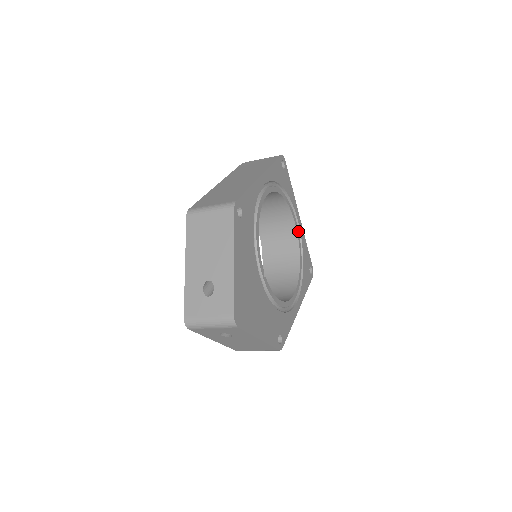
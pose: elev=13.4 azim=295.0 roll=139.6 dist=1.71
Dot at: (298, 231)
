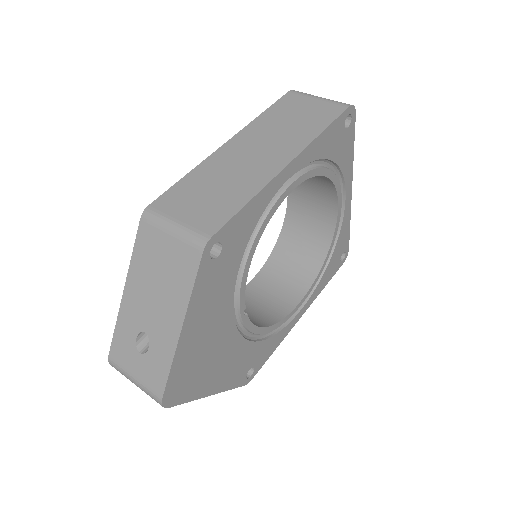
Dot at: (340, 214)
